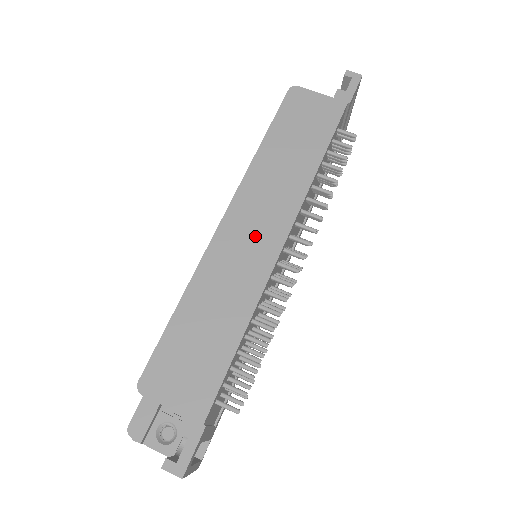
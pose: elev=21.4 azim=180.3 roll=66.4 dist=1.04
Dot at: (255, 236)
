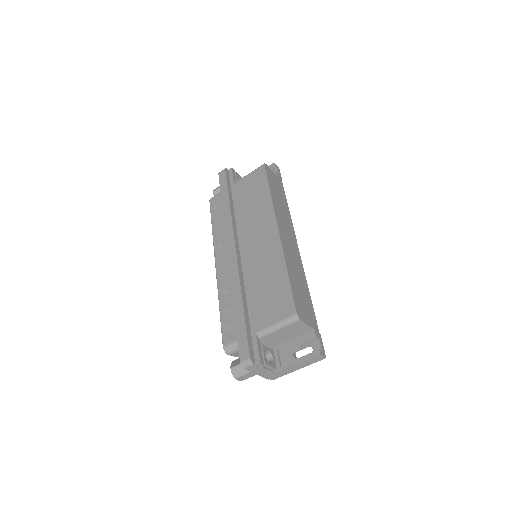
Dot at: (290, 242)
